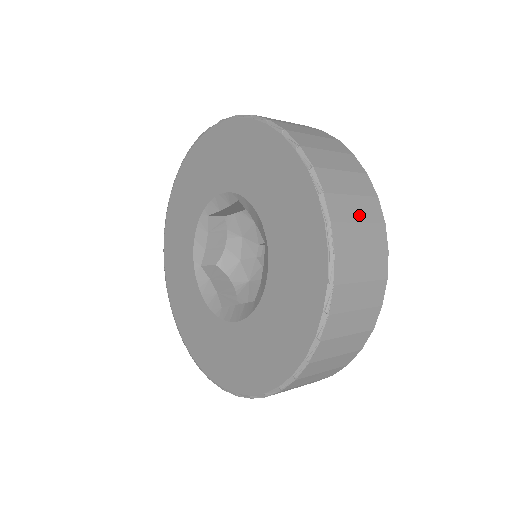
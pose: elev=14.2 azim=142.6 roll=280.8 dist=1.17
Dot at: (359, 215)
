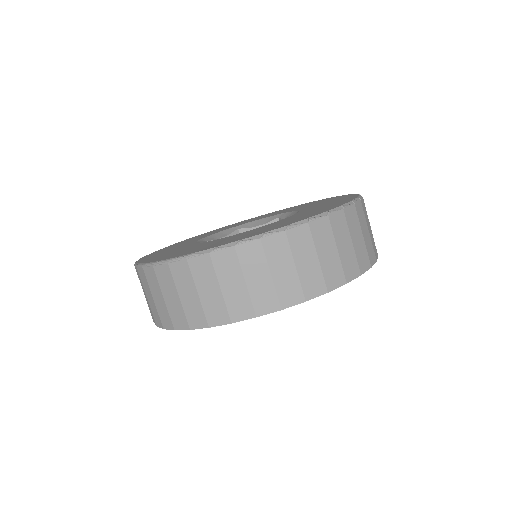
Dot at: occluded
